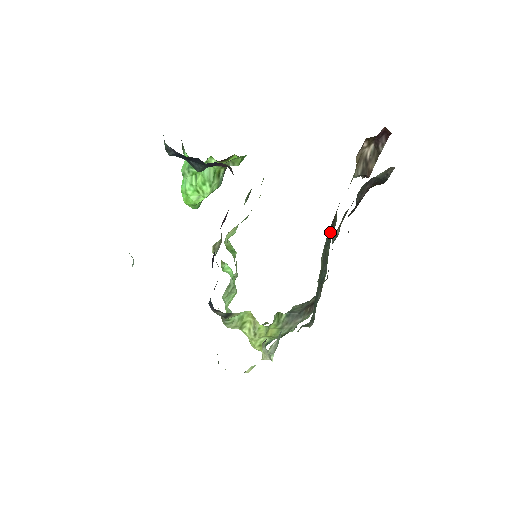
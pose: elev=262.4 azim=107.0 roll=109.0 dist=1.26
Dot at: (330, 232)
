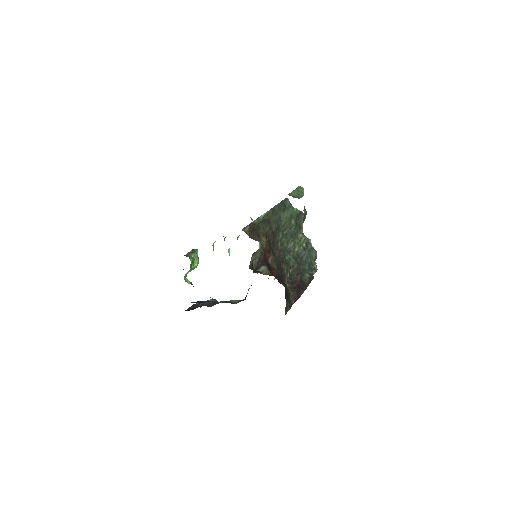
Dot at: (277, 233)
